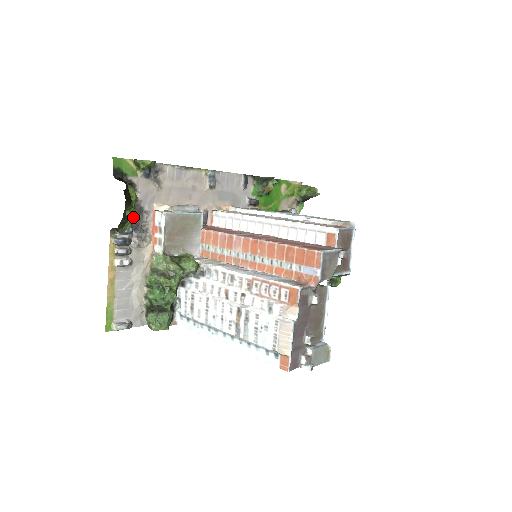
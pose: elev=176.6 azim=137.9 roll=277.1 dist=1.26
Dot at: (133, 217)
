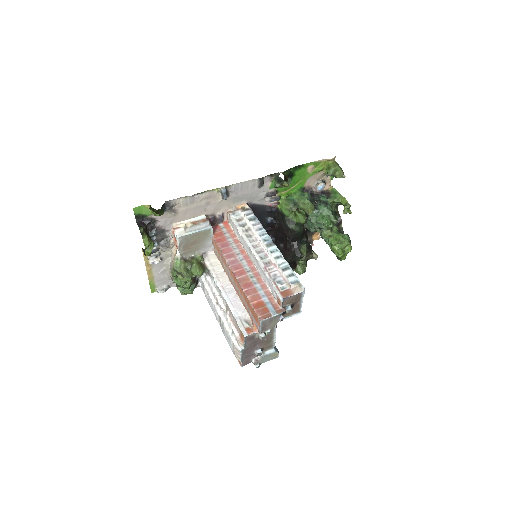
Dot at: (150, 253)
